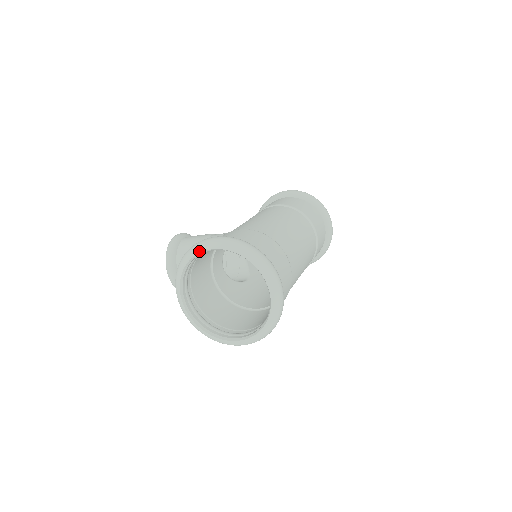
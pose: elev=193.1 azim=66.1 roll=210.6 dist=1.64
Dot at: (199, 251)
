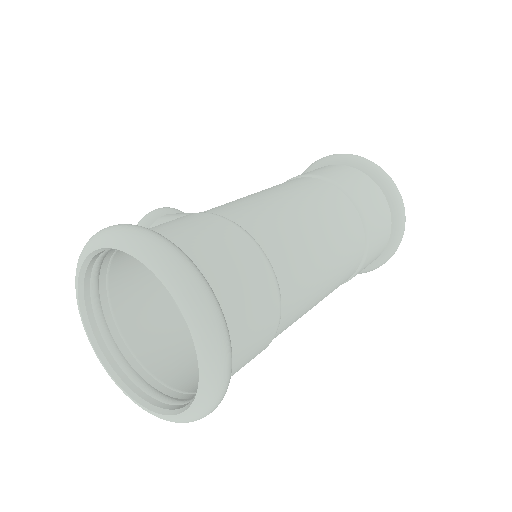
Dot at: (93, 248)
